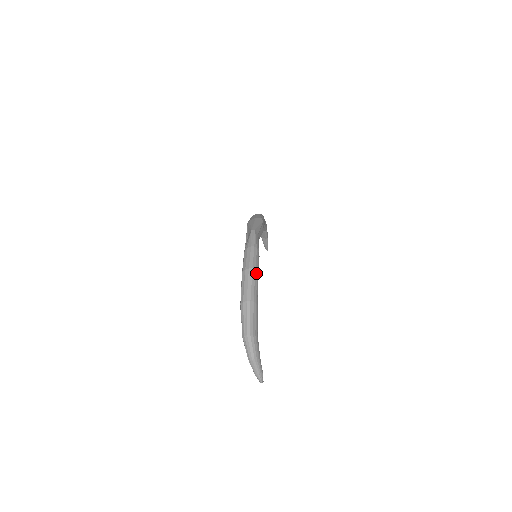
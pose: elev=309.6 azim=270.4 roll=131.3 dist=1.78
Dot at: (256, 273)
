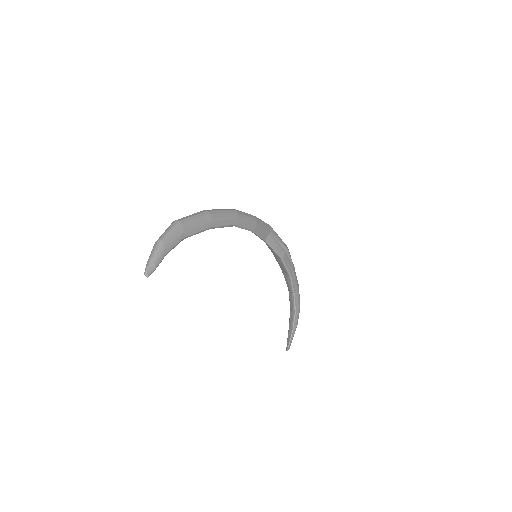
Dot at: (236, 215)
